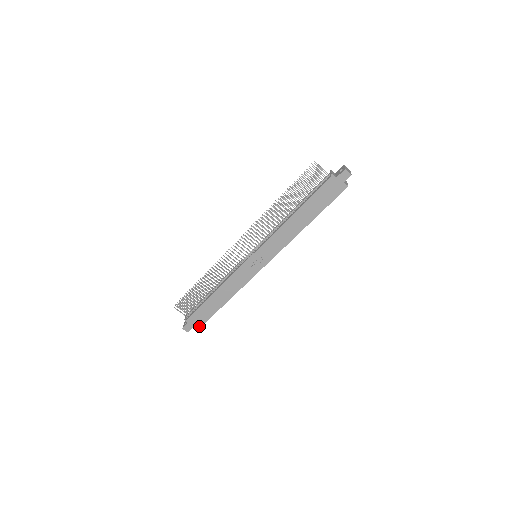
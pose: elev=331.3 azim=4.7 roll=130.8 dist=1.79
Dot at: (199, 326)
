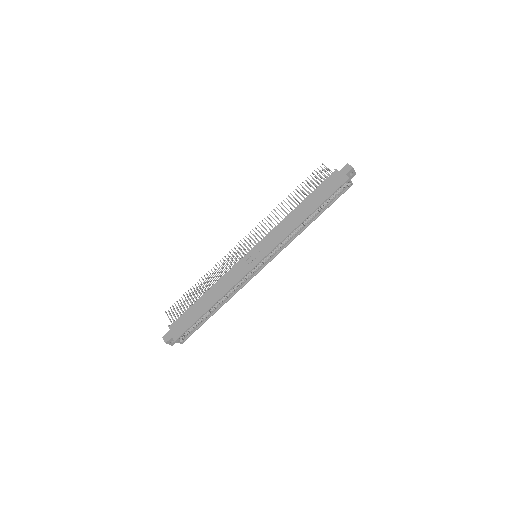
Dot at: (179, 335)
